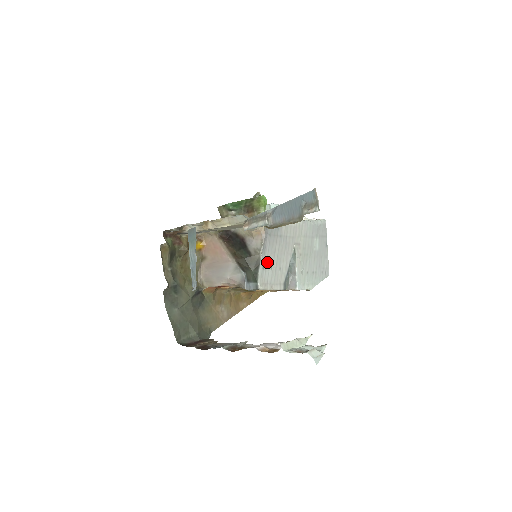
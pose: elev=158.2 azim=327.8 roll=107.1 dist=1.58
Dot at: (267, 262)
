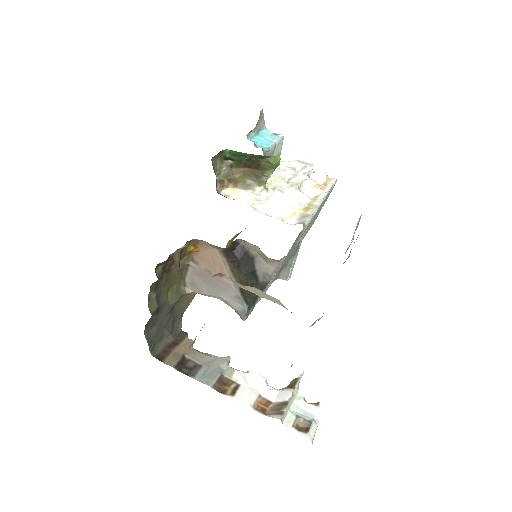
Dot at: (271, 279)
